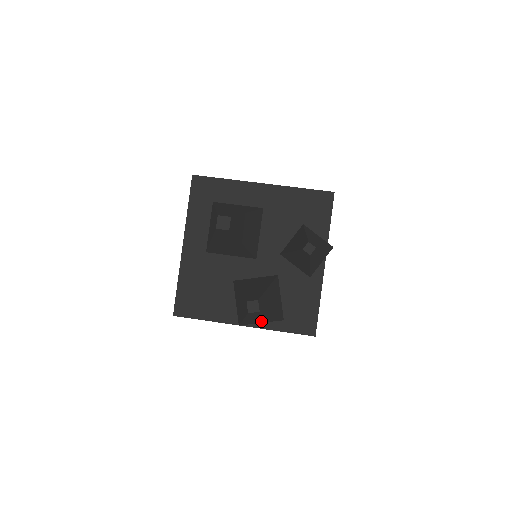
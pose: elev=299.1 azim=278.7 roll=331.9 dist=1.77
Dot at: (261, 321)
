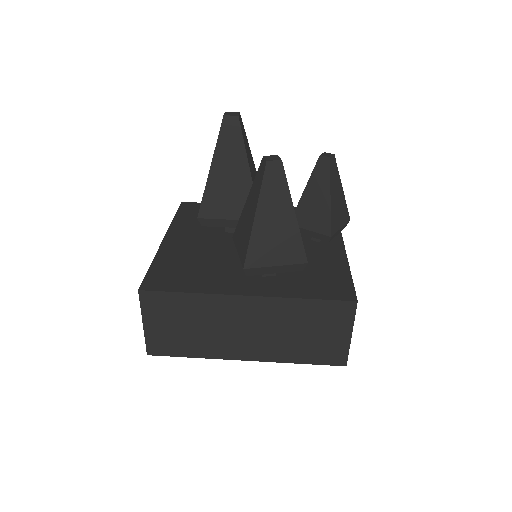
Dot at: (277, 251)
